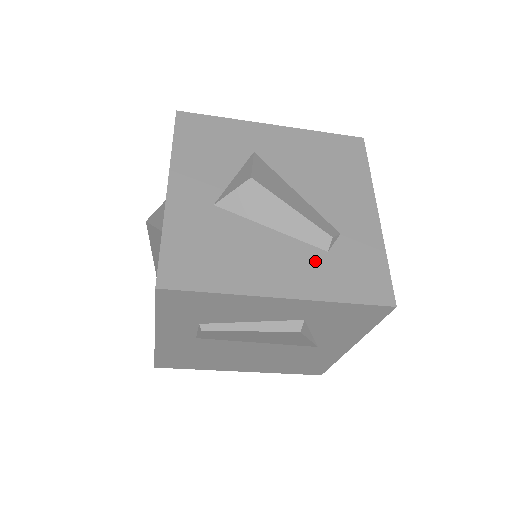
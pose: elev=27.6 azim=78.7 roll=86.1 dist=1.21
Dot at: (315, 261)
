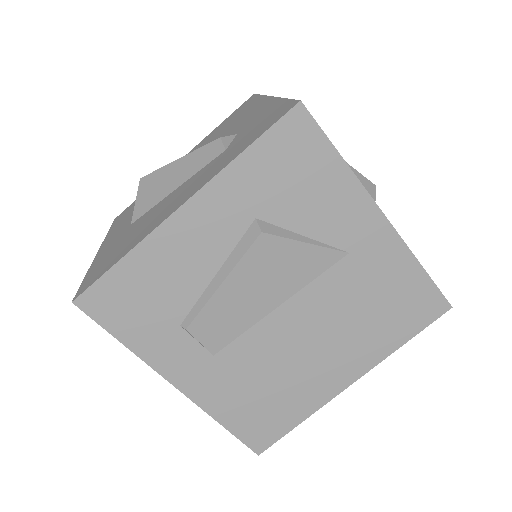
Dot at: (213, 164)
